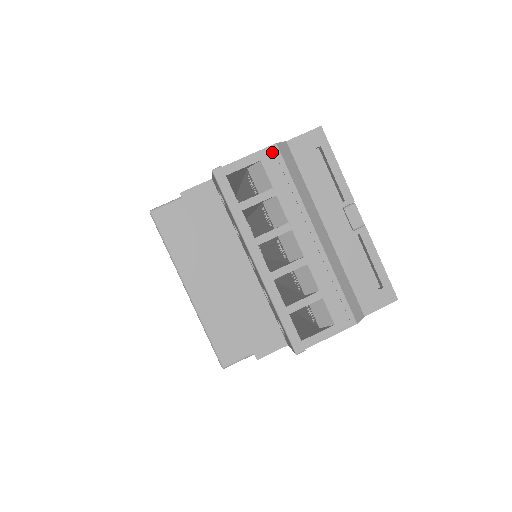
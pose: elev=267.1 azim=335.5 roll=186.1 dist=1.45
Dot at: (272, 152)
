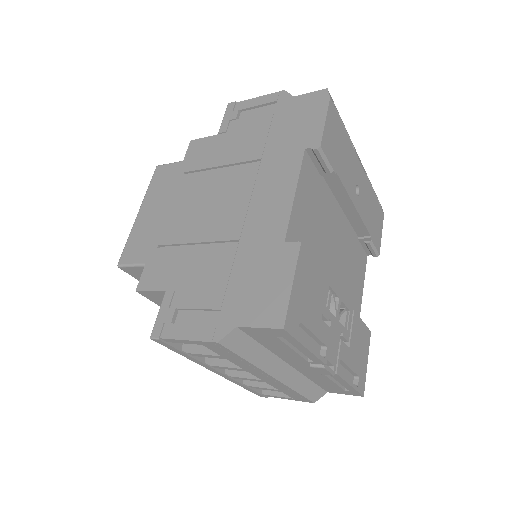
Dot at: (214, 345)
